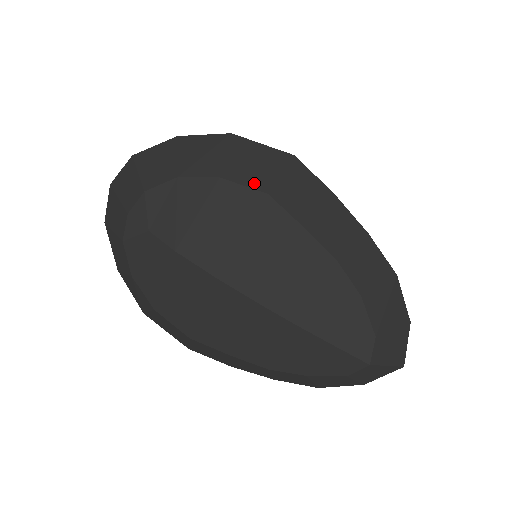
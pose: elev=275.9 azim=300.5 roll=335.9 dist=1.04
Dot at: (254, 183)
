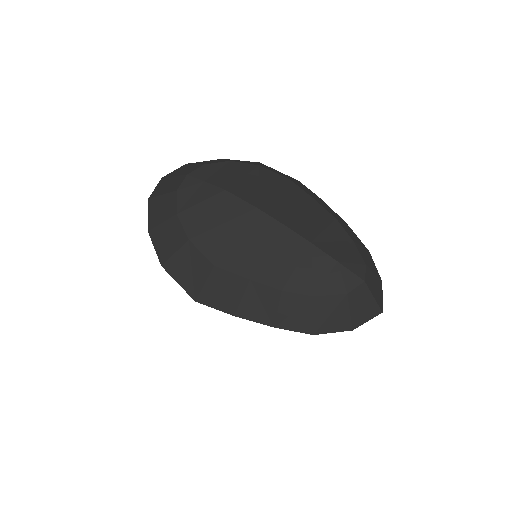
Dot at: (280, 174)
